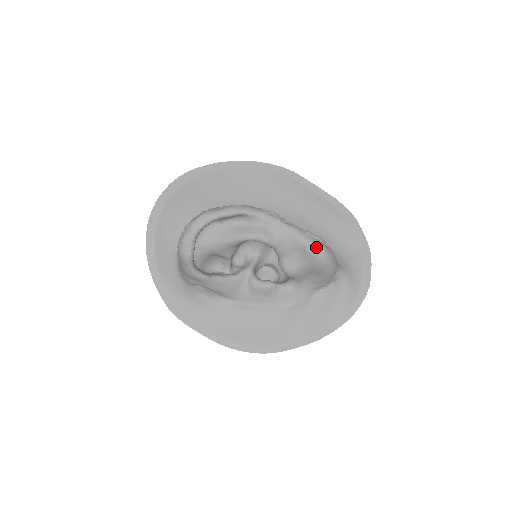
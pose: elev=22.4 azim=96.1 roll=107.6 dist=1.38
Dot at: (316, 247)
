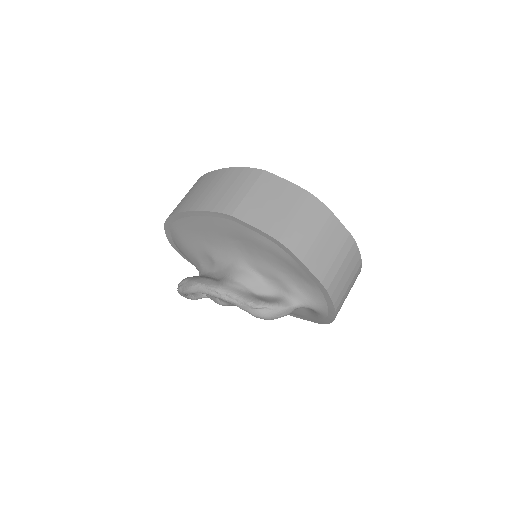
Dot at: occluded
